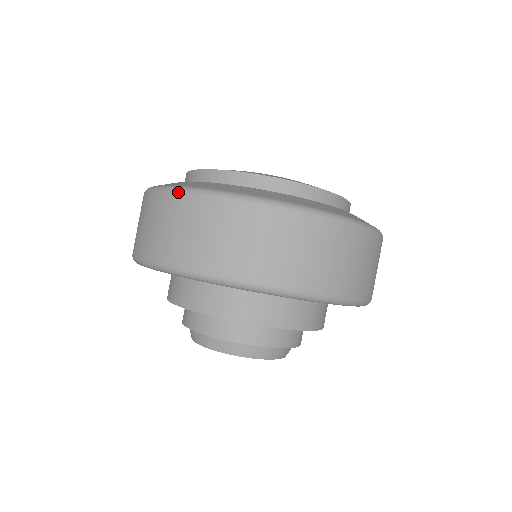
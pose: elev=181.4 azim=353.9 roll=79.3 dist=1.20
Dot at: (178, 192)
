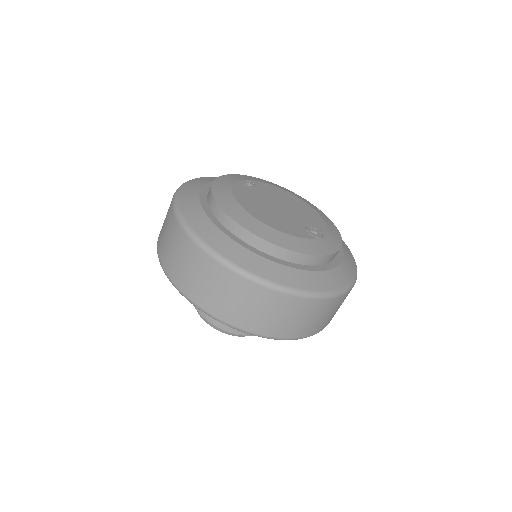
Dot at: (175, 215)
